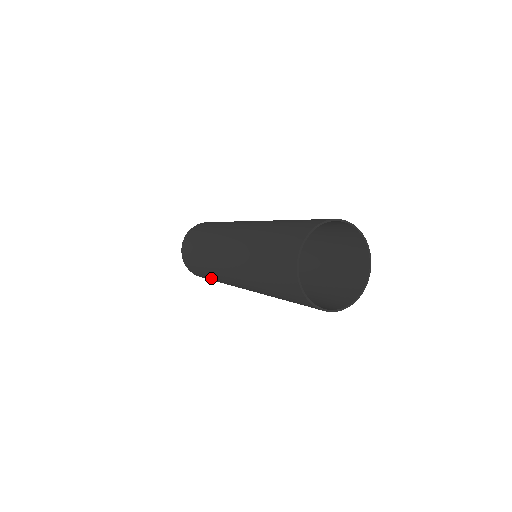
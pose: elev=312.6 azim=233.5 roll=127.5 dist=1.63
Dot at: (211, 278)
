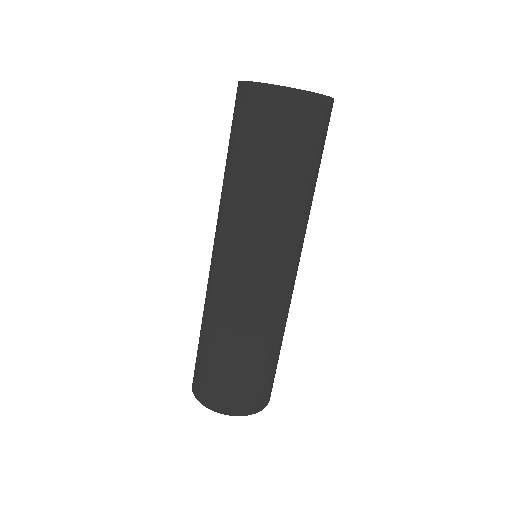
Dot at: (232, 350)
